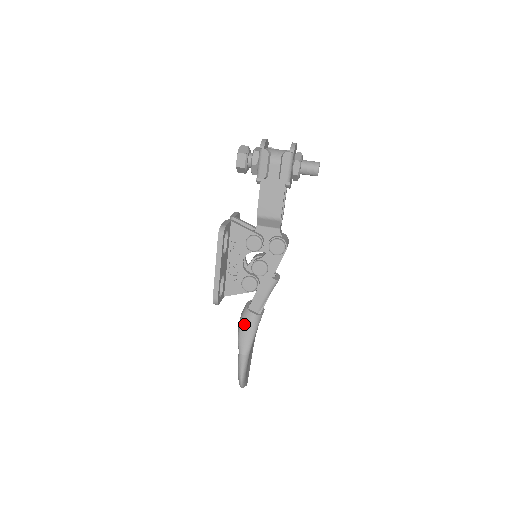
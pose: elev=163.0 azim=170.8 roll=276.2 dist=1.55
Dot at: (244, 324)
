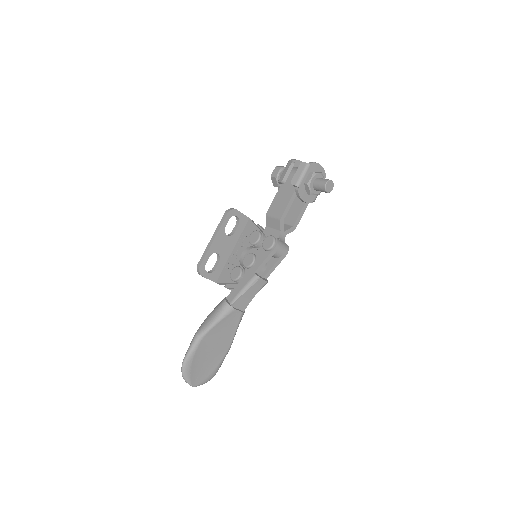
Dot at: (215, 309)
